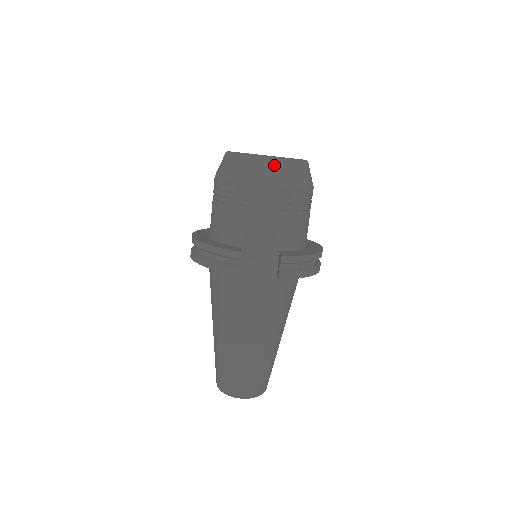
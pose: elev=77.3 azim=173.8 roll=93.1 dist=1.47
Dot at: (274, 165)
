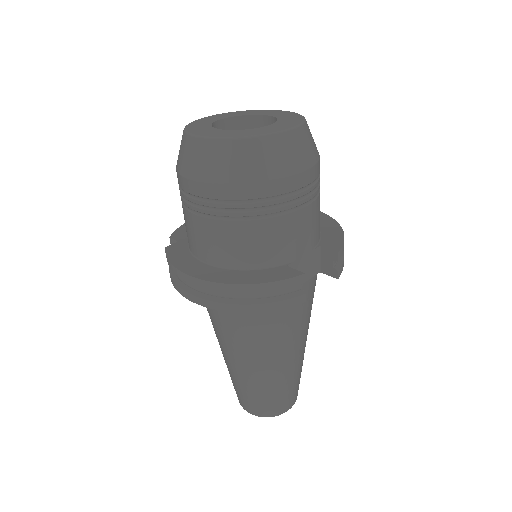
Dot at: (297, 140)
